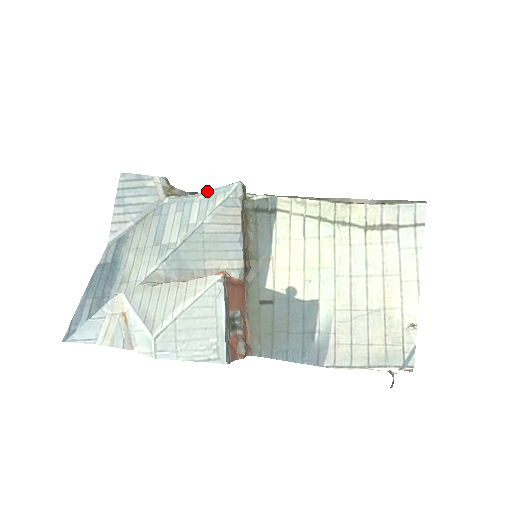
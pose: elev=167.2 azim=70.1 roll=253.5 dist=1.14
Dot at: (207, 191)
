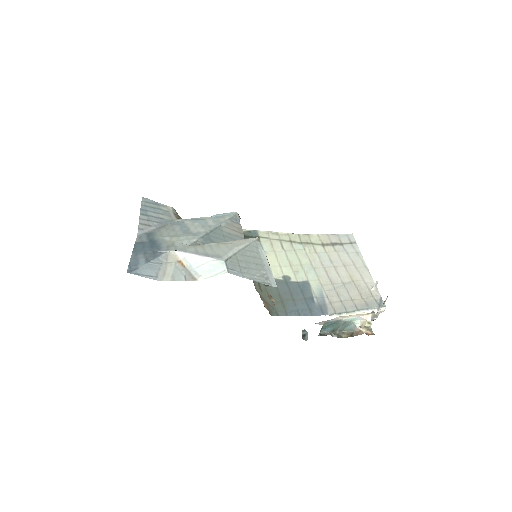
Dot at: (213, 215)
